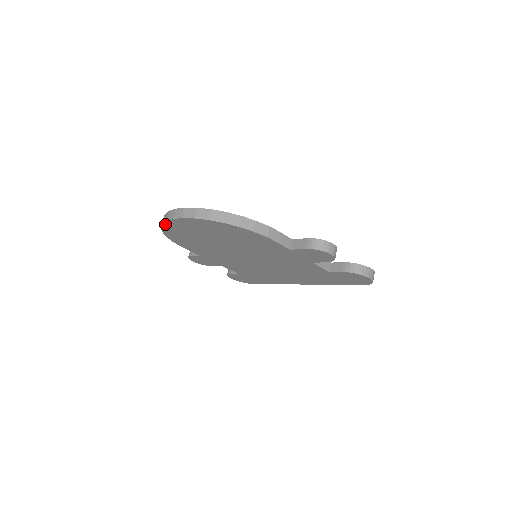
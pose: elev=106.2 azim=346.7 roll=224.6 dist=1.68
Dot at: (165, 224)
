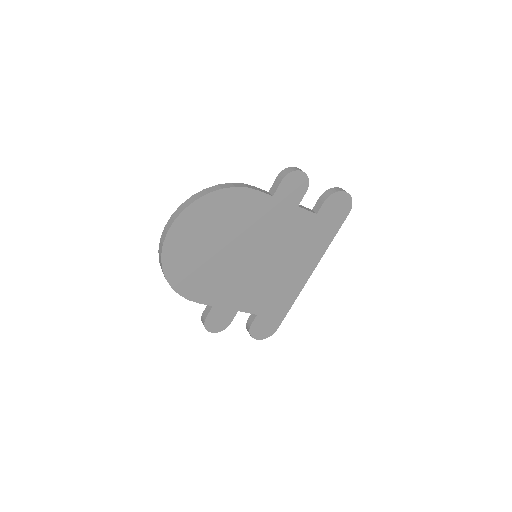
Dot at: (164, 254)
